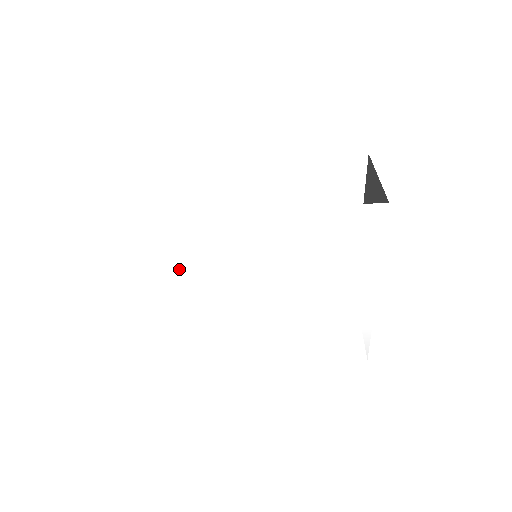
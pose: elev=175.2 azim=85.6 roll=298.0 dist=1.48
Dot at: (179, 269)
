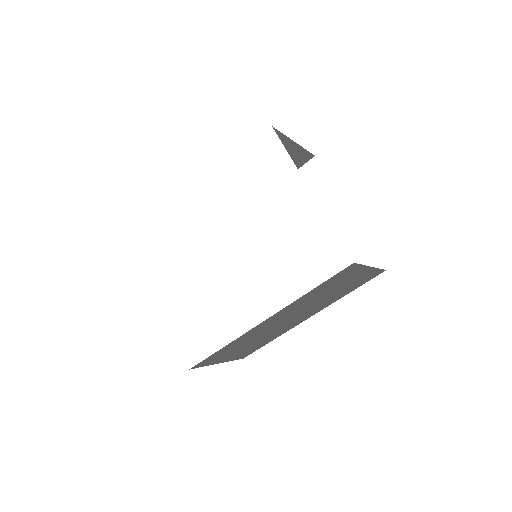
Dot at: (182, 266)
